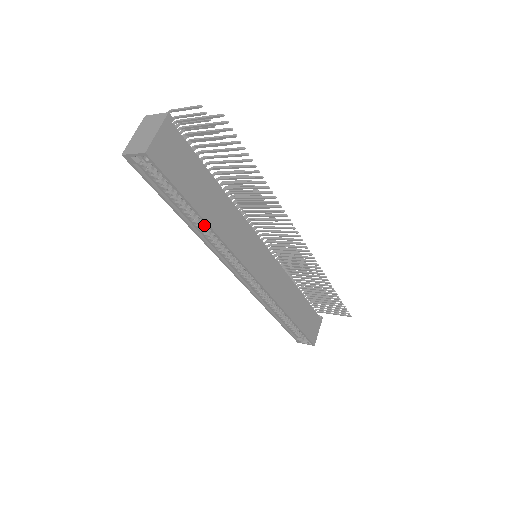
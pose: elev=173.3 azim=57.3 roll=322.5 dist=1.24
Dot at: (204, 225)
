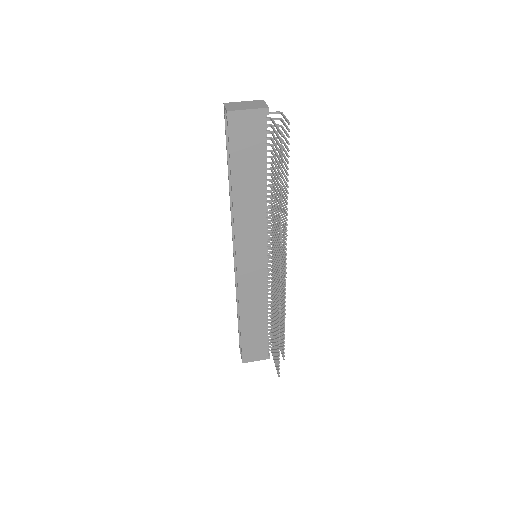
Dot at: occluded
